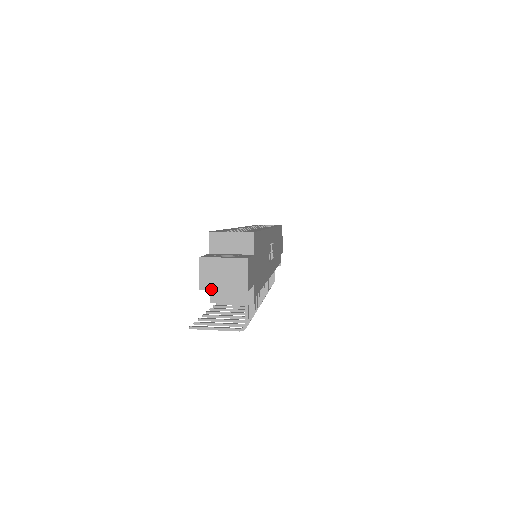
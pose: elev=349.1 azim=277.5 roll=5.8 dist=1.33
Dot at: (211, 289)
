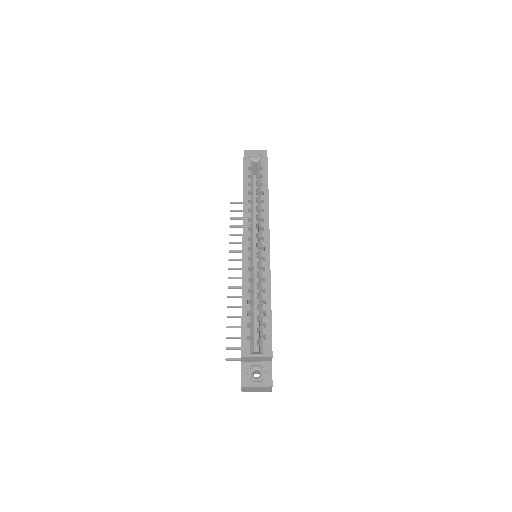
Dot at: (249, 391)
